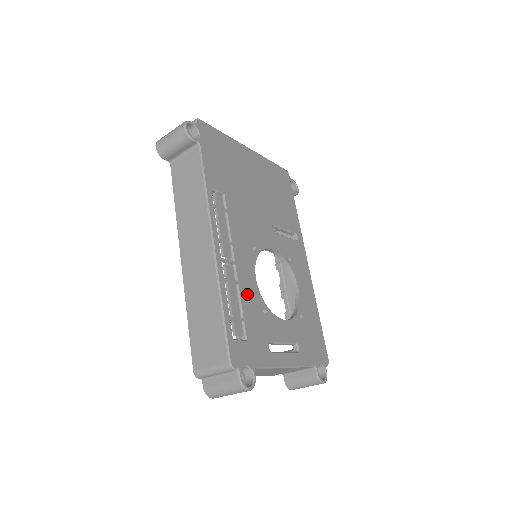
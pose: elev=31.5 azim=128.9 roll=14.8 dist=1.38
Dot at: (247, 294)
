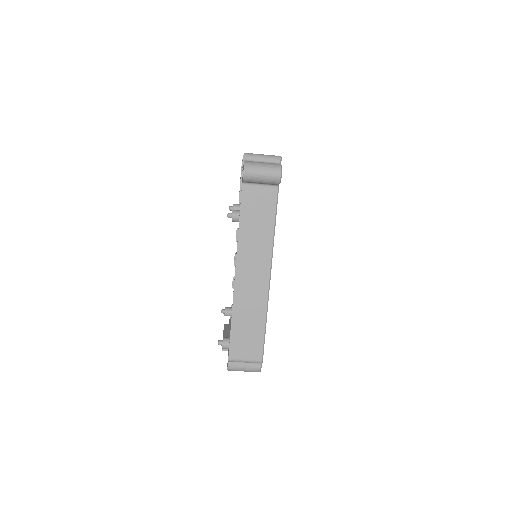
Dot at: occluded
